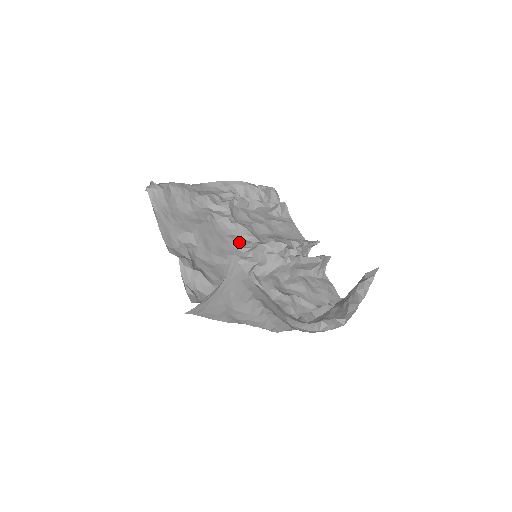
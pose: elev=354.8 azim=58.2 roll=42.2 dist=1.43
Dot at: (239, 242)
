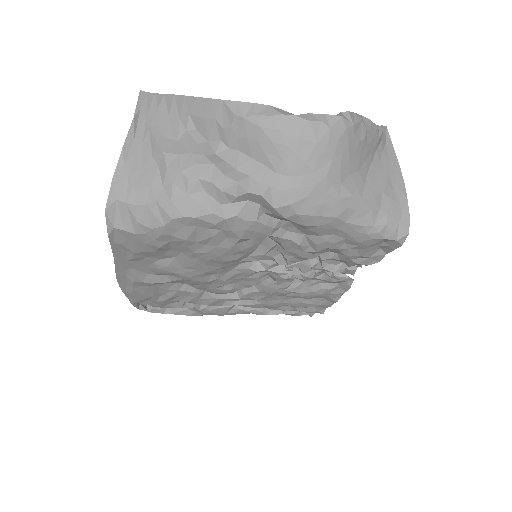
Dot at: occluded
